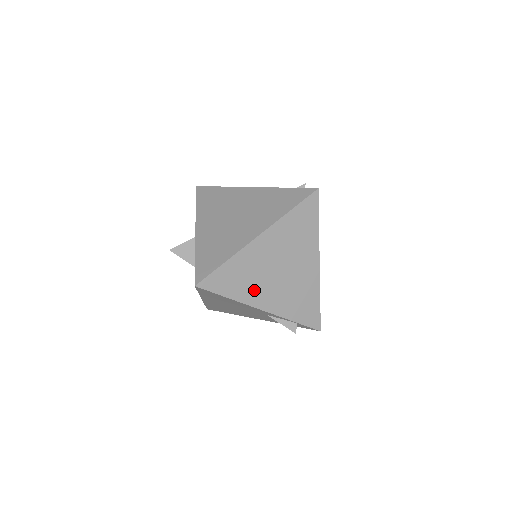
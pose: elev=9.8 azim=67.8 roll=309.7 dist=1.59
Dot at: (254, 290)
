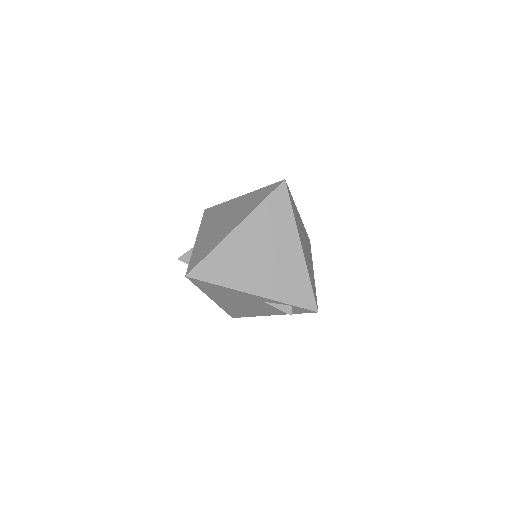
Dot at: (241, 276)
